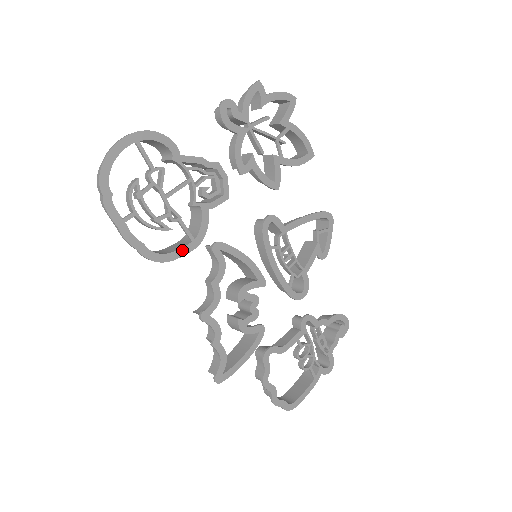
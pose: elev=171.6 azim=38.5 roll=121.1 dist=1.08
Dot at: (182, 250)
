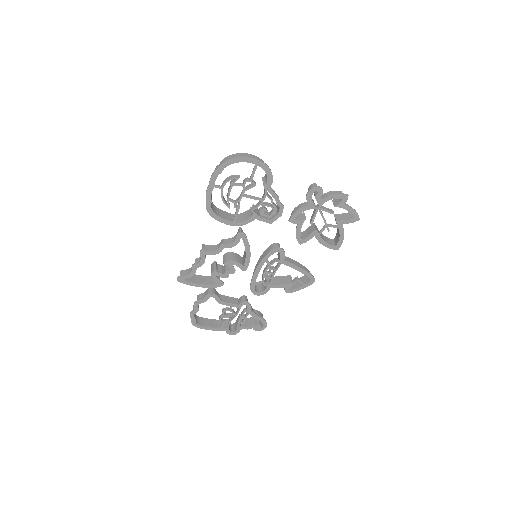
Dot at: (225, 220)
